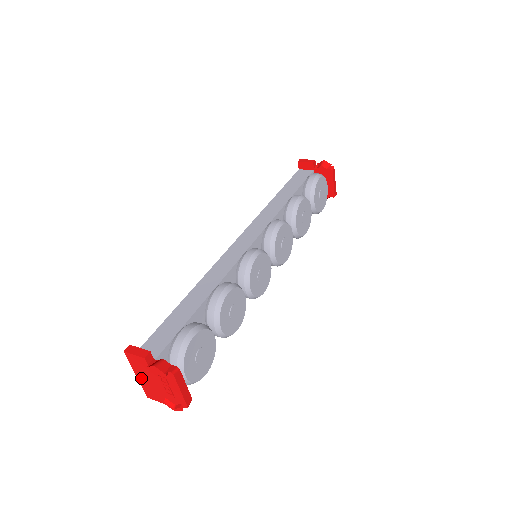
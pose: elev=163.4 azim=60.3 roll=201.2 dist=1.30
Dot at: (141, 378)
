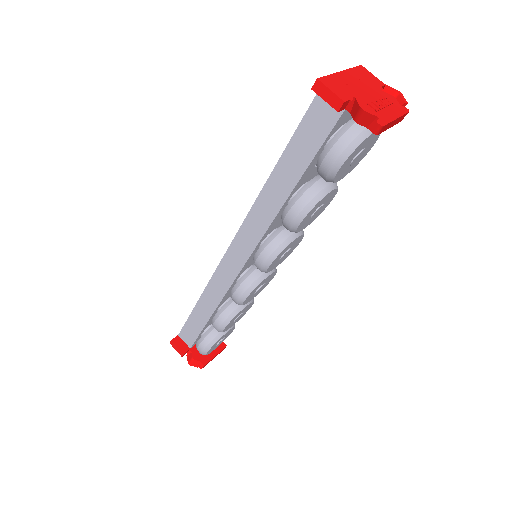
Dot at: occluded
